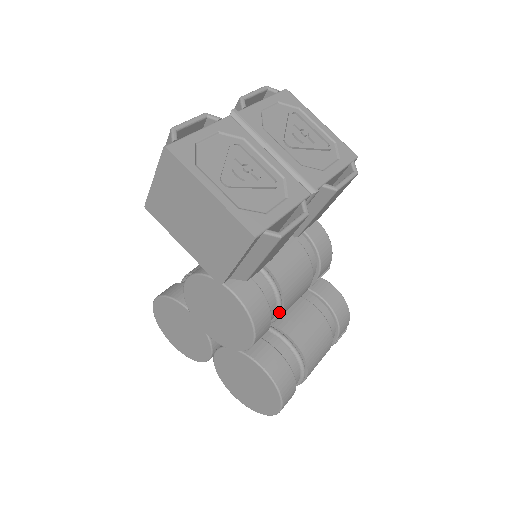
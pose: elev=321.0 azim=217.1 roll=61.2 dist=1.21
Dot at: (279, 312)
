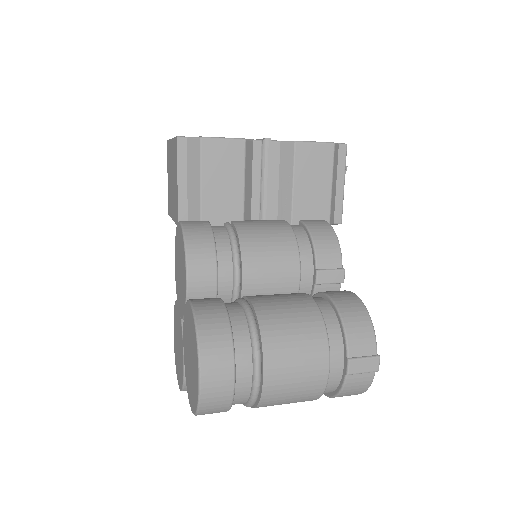
Dot at: (235, 261)
